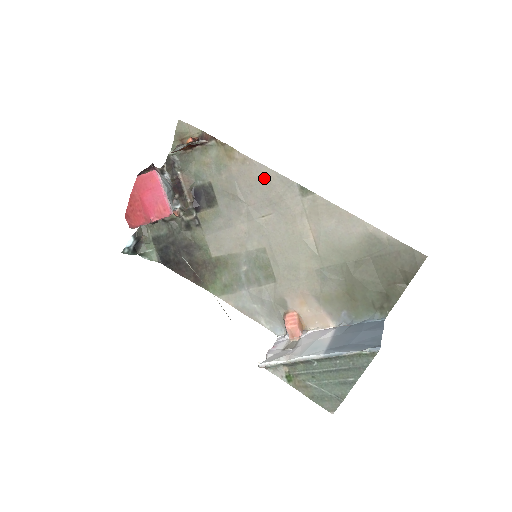
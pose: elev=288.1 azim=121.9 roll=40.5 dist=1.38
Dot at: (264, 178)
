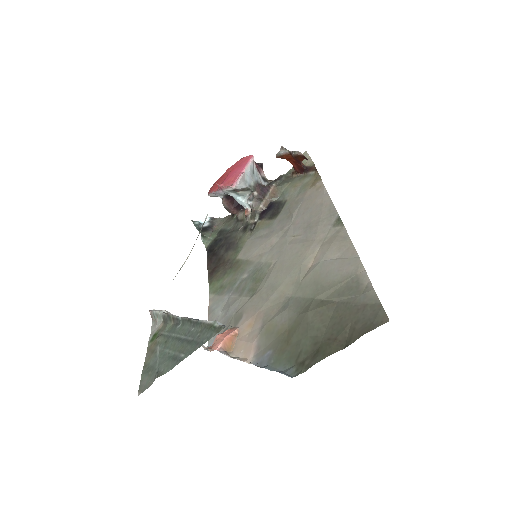
Dot at: (320, 204)
